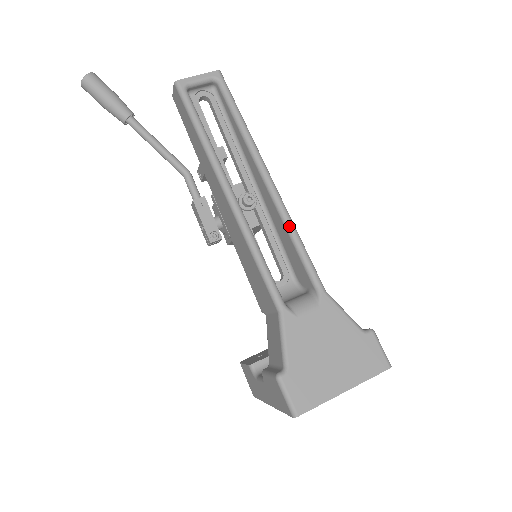
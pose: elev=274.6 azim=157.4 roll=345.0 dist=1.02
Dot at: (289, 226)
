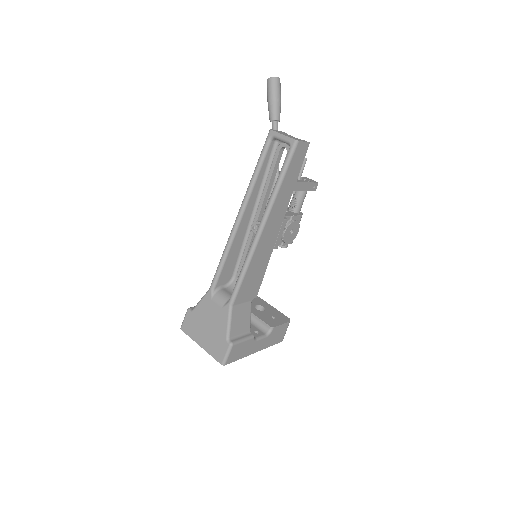
Dot at: (245, 261)
